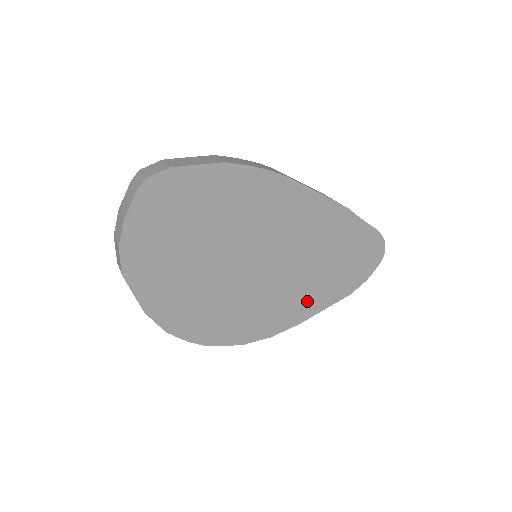
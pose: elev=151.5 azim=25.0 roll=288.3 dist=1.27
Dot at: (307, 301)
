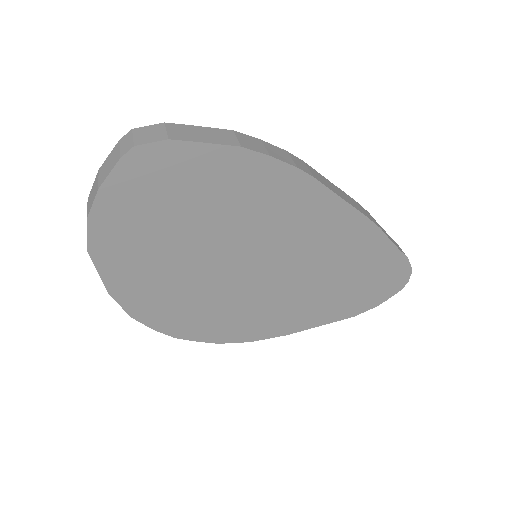
Dot at: (302, 314)
